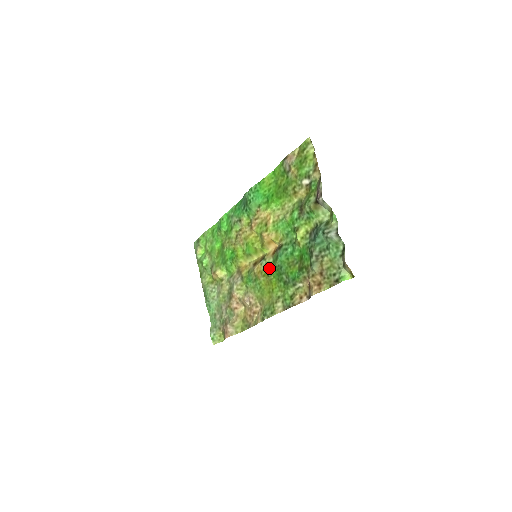
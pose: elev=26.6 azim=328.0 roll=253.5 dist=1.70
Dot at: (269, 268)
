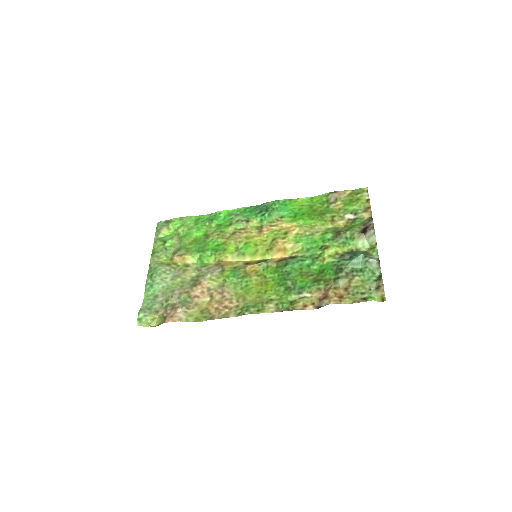
Dot at: (270, 271)
